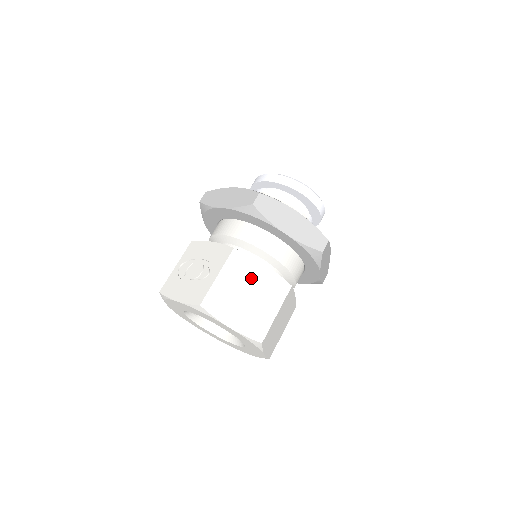
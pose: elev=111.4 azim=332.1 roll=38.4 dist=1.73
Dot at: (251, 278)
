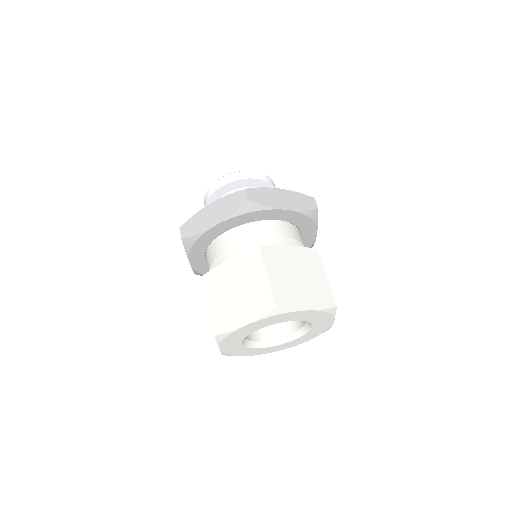
Dot at: (229, 278)
